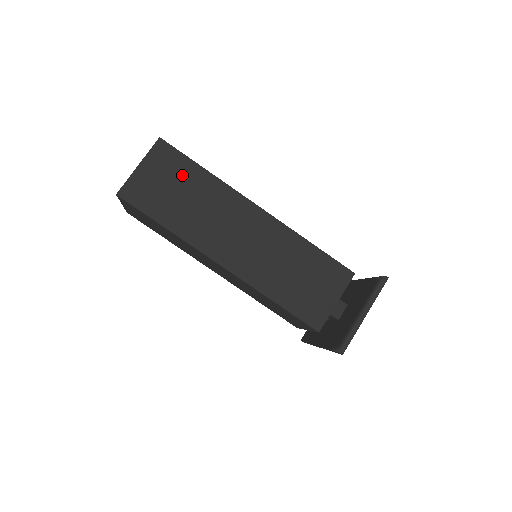
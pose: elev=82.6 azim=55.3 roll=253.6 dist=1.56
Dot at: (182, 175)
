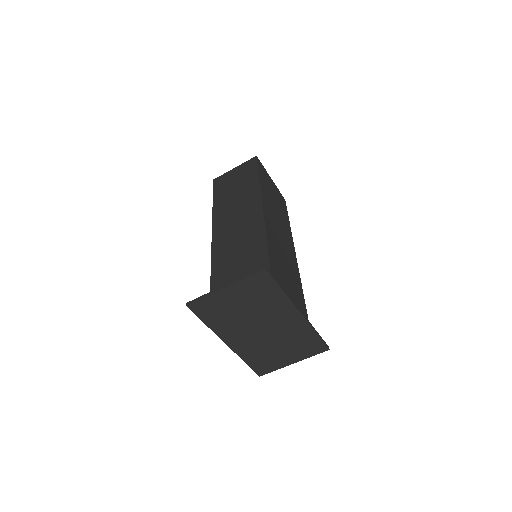
Dot at: (246, 177)
